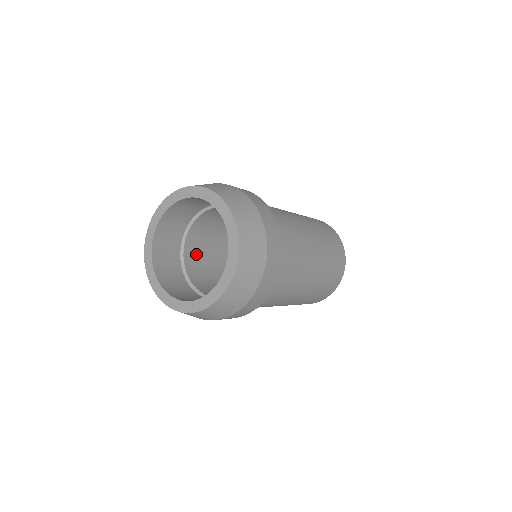
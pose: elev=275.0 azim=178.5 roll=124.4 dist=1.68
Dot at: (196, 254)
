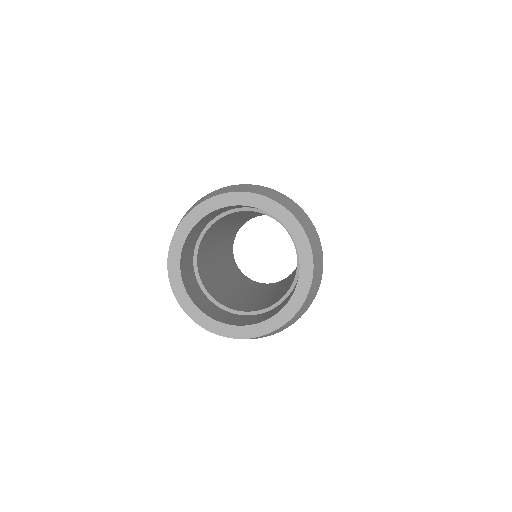
Dot at: (206, 278)
